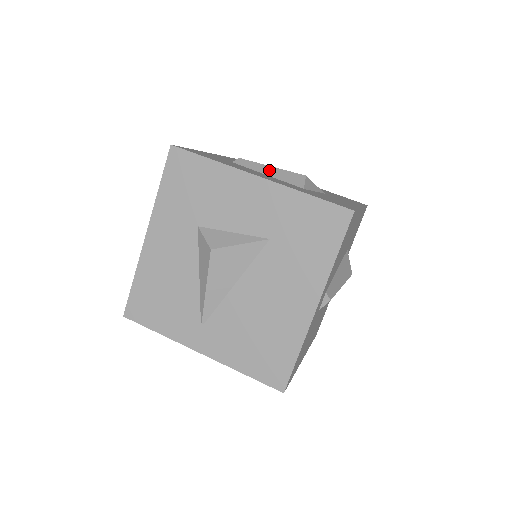
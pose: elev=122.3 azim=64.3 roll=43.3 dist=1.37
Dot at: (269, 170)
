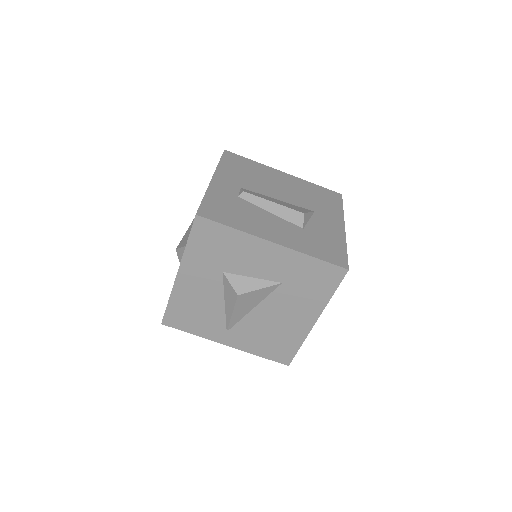
Dot at: (272, 207)
